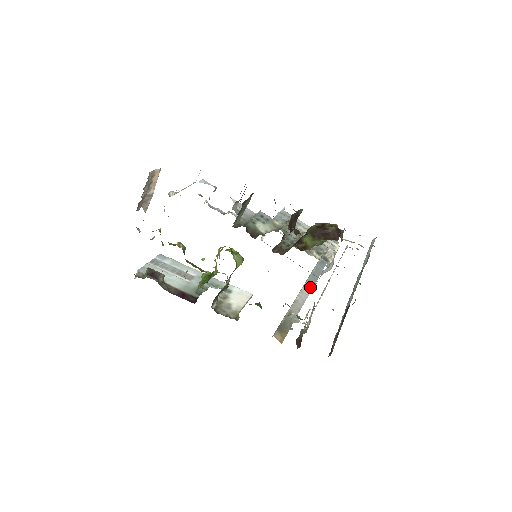
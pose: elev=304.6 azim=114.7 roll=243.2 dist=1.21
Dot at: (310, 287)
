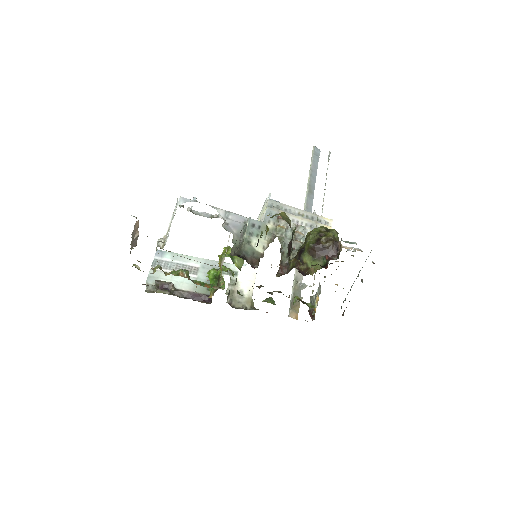
Dot at: occluded
